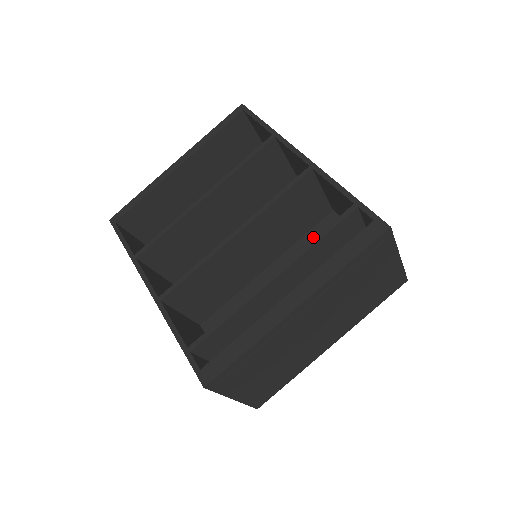
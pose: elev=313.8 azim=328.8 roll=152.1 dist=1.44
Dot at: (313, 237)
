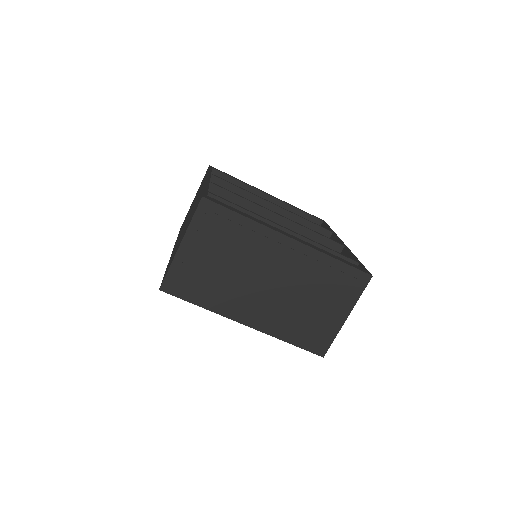
Dot at: occluded
